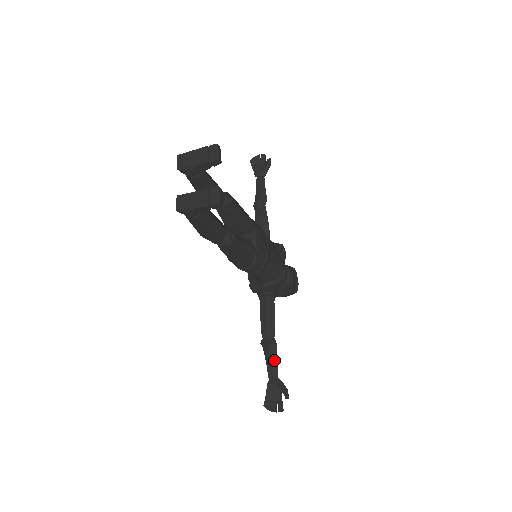
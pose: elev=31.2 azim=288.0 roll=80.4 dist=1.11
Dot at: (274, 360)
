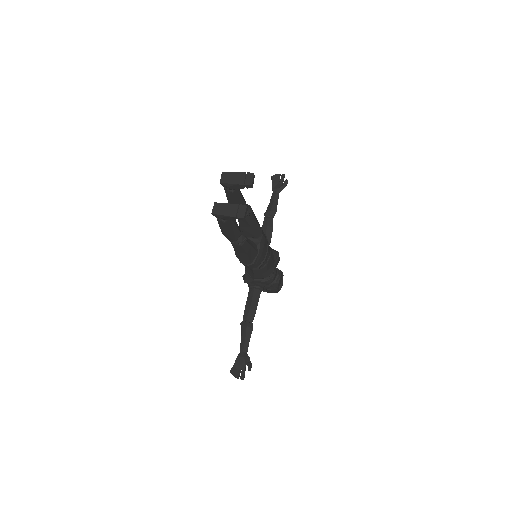
Dot at: (247, 339)
